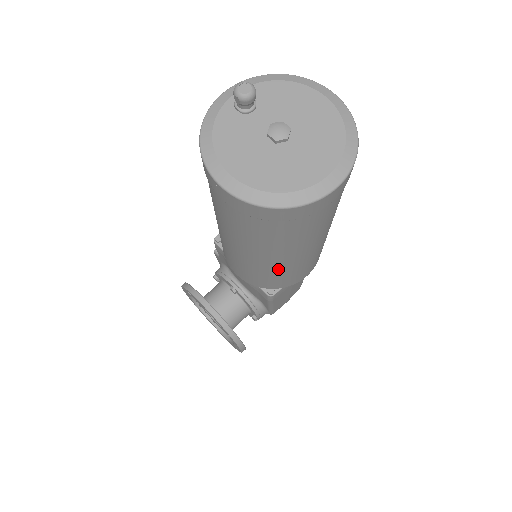
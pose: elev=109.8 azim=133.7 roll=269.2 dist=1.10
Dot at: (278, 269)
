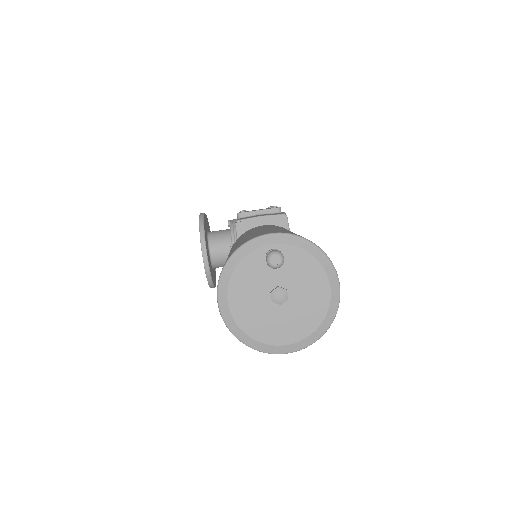
Dot at: occluded
